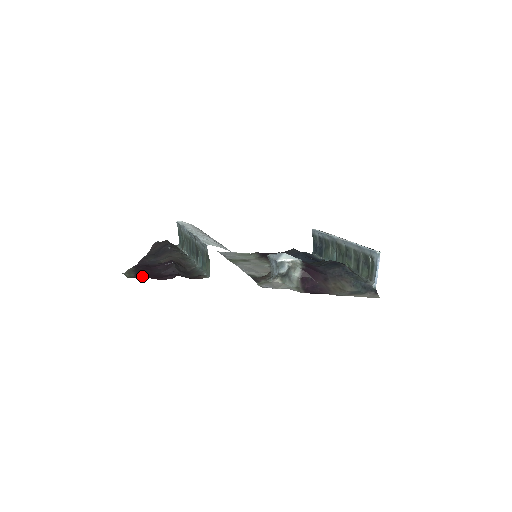
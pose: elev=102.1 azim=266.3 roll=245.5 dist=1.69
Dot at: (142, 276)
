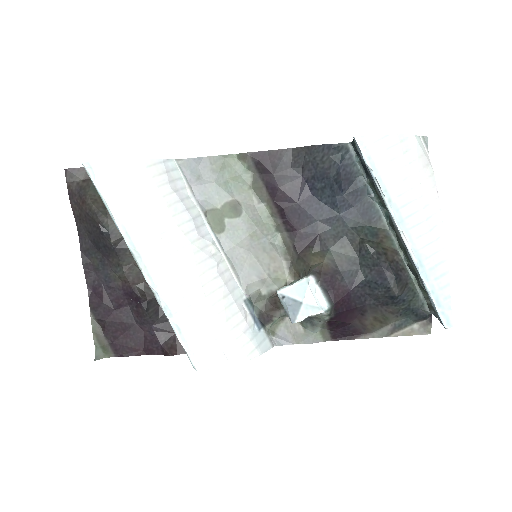
Dot at: (120, 348)
